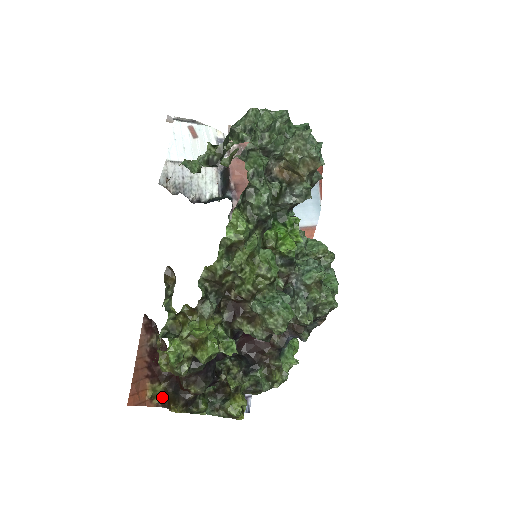
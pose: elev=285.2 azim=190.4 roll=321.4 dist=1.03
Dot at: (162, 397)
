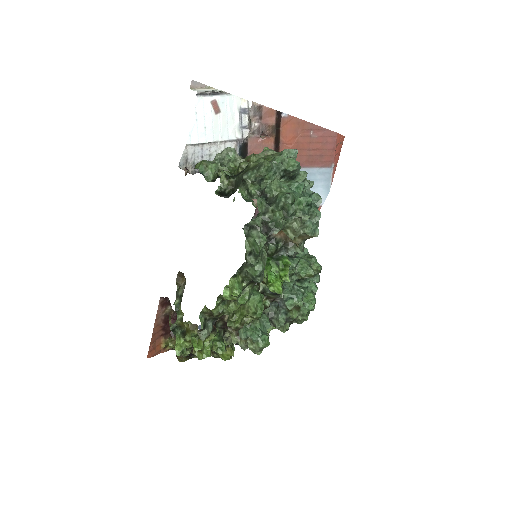
Dot at: occluded
